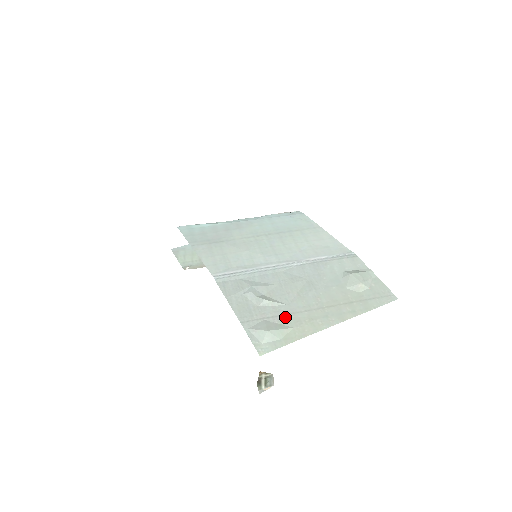
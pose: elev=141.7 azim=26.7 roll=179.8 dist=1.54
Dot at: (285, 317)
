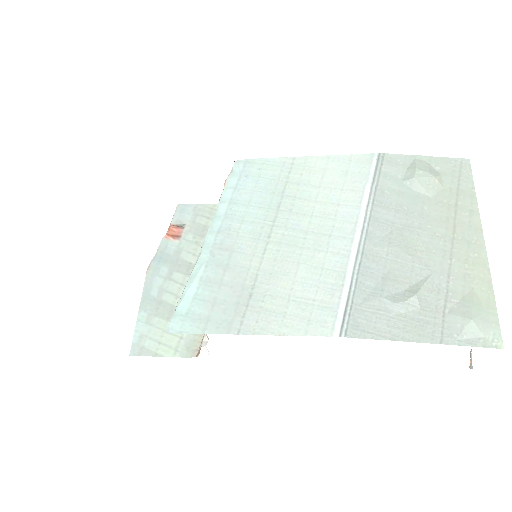
Dot at: (452, 287)
